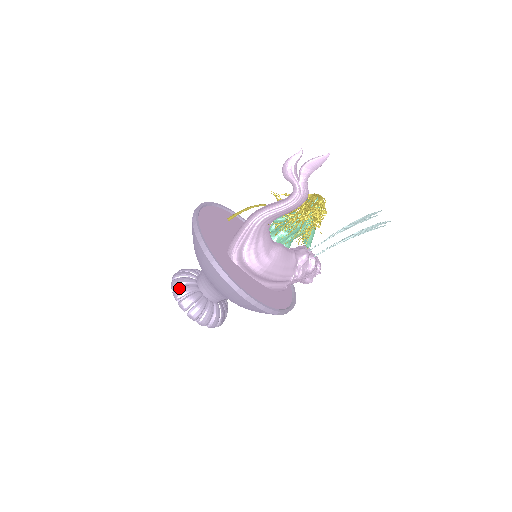
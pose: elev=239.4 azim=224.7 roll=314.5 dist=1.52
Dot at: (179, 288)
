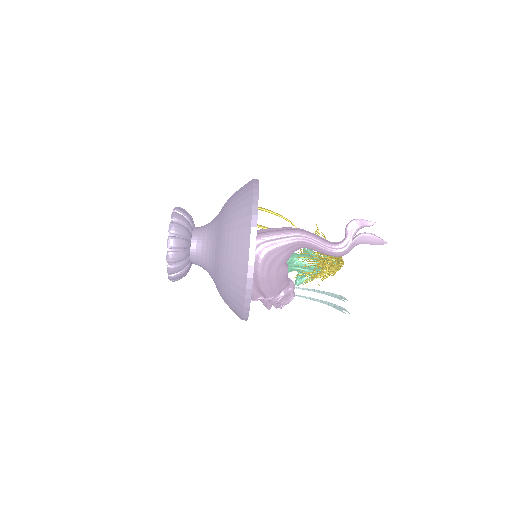
Dot at: (180, 225)
